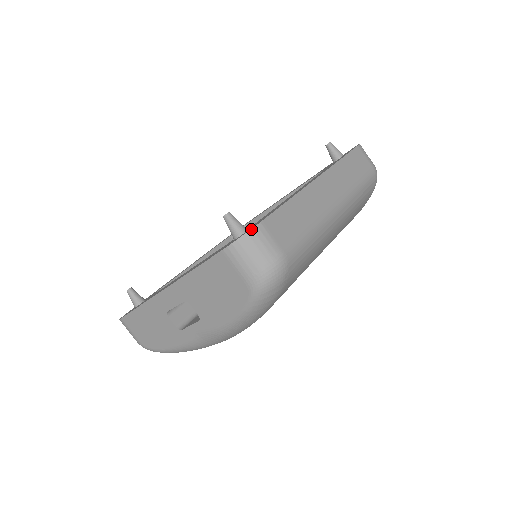
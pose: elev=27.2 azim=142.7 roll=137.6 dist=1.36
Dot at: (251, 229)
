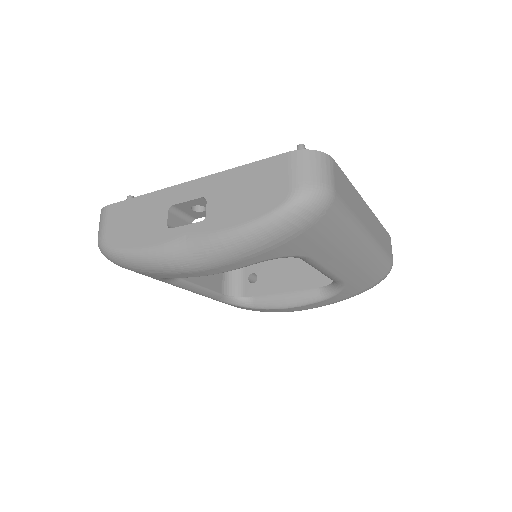
Dot at: (325, 153)
